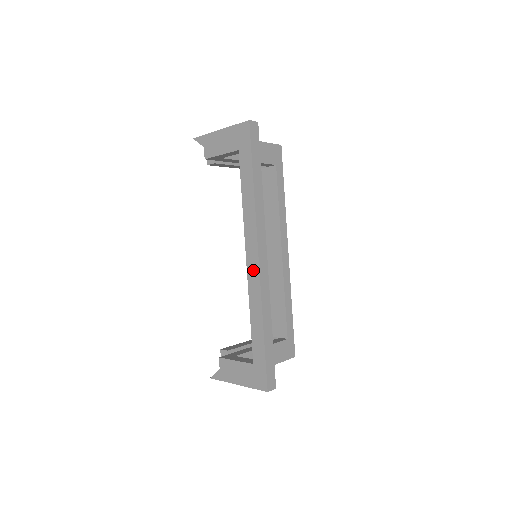
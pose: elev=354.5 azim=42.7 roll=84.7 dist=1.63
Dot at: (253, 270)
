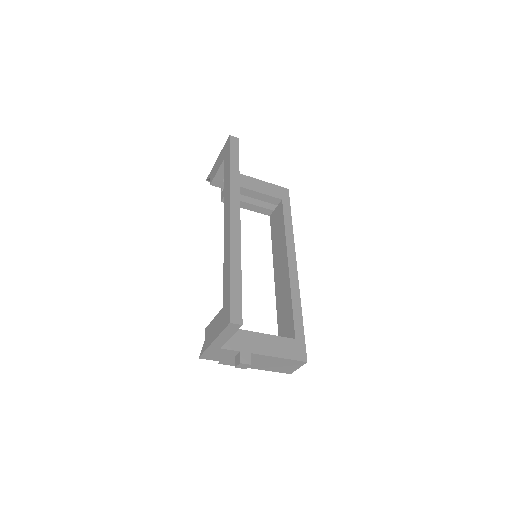
Dot at: (227, 227)
